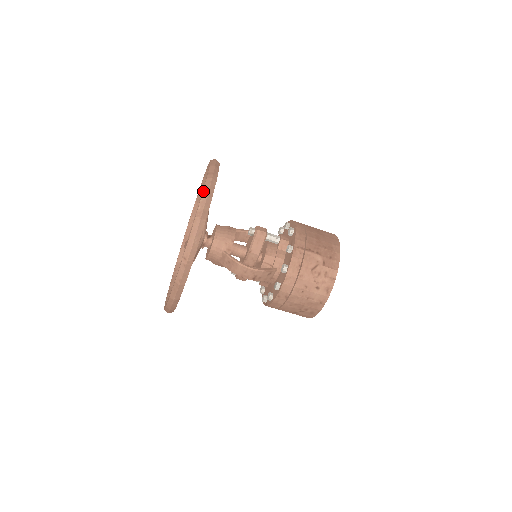
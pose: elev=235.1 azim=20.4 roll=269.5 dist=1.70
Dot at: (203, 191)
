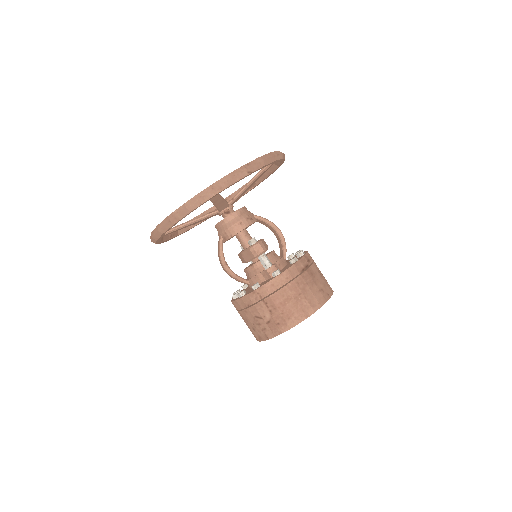
Dot at: (189, 200)
